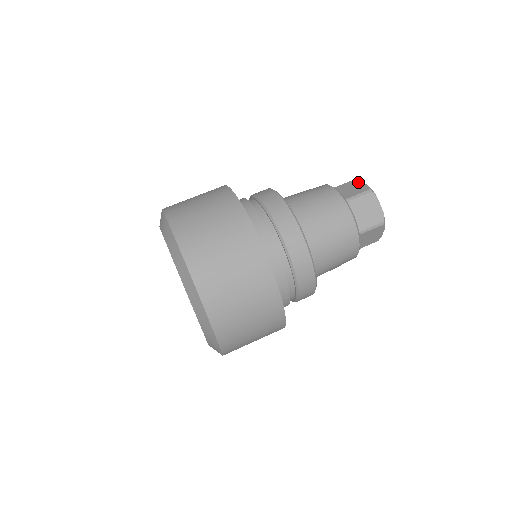
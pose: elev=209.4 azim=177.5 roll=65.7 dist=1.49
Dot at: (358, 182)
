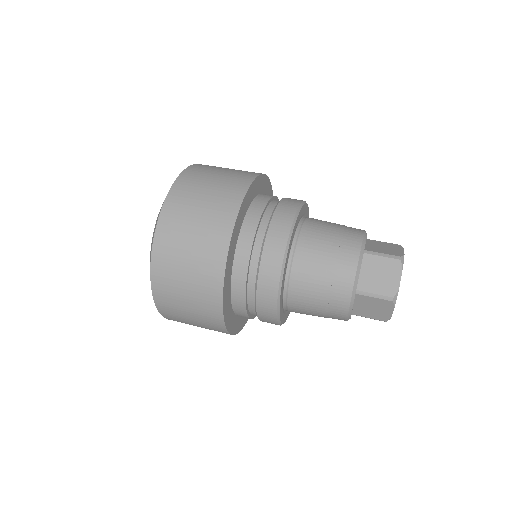
Dot at: (400, 247)
